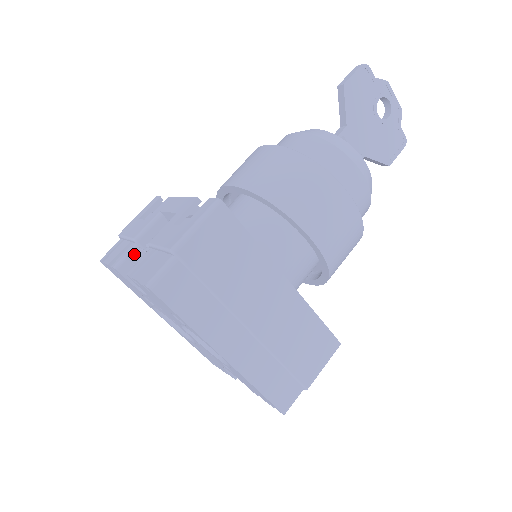
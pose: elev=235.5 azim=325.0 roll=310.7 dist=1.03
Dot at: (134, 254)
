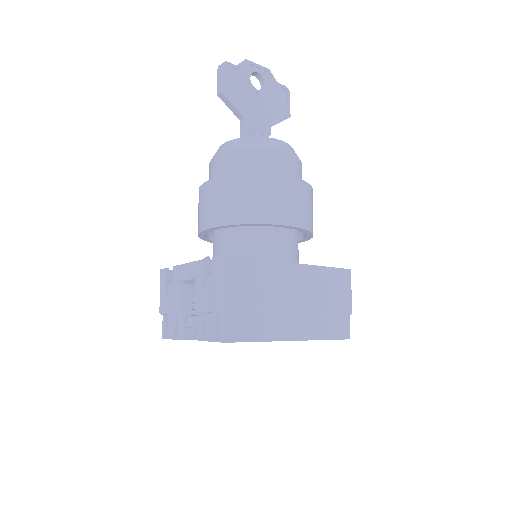
Dot at: (190, 324)
